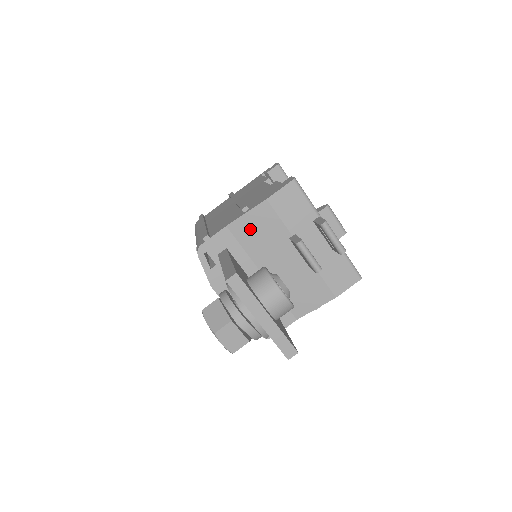
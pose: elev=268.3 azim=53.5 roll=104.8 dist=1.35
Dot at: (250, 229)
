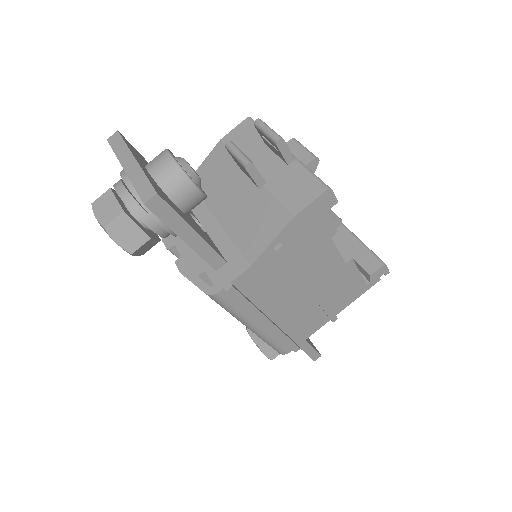
Dot at: (206, 175)
